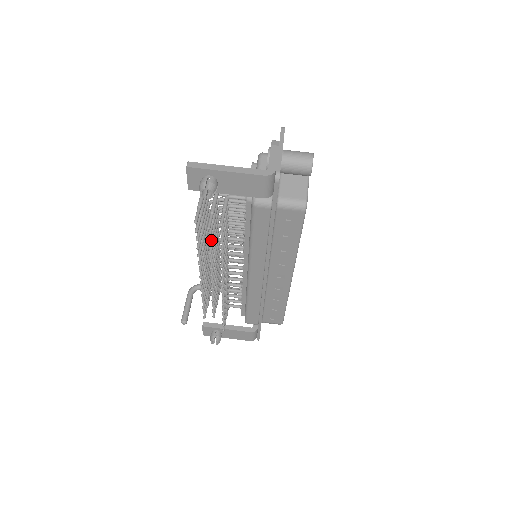
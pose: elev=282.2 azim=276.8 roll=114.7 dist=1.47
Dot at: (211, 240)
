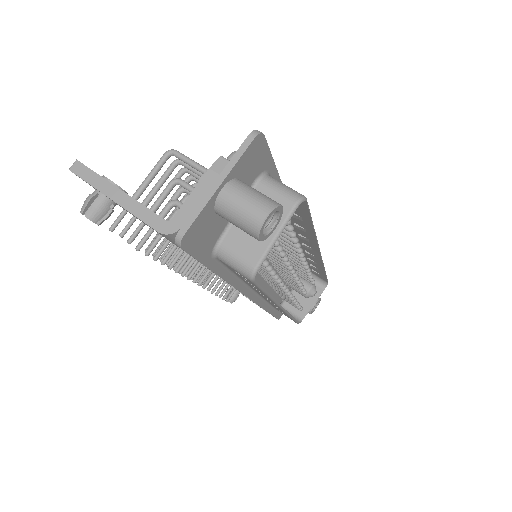
Dot at: occluded
